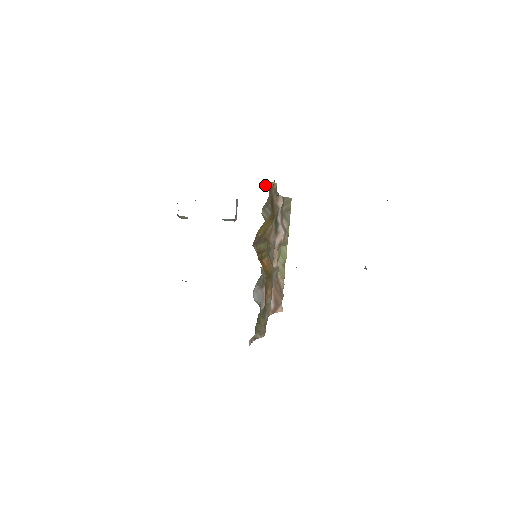
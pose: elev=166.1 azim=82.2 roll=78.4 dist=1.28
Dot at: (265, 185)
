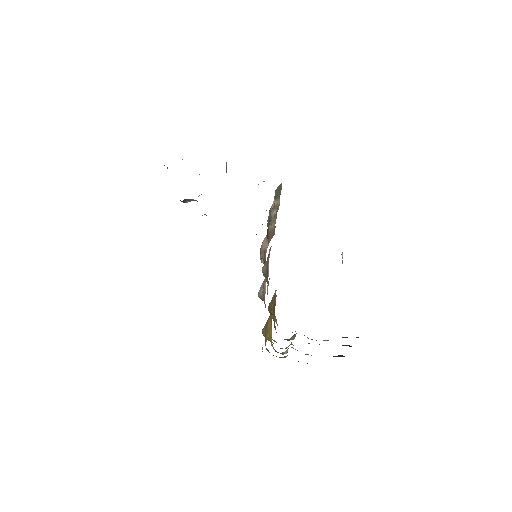
Dot at: (269, 308)
